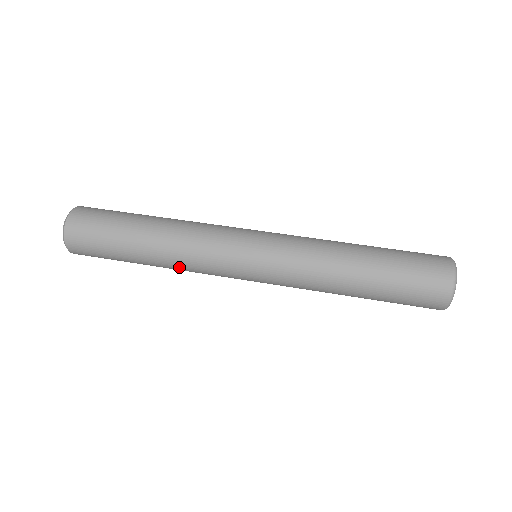
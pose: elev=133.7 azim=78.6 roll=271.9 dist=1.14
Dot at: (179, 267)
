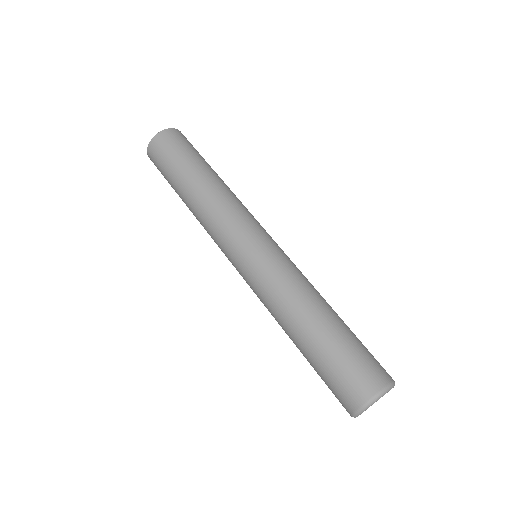
Dot at: occluded
